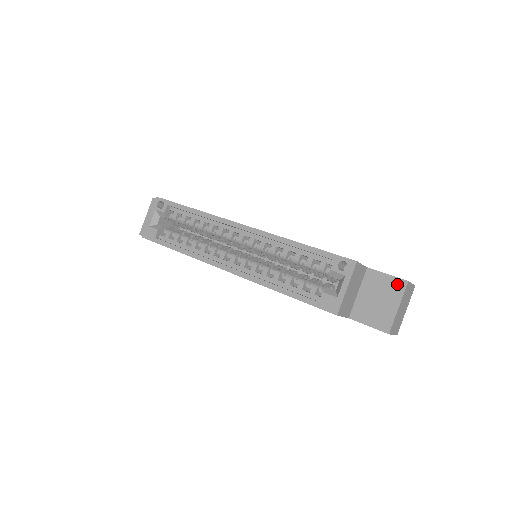
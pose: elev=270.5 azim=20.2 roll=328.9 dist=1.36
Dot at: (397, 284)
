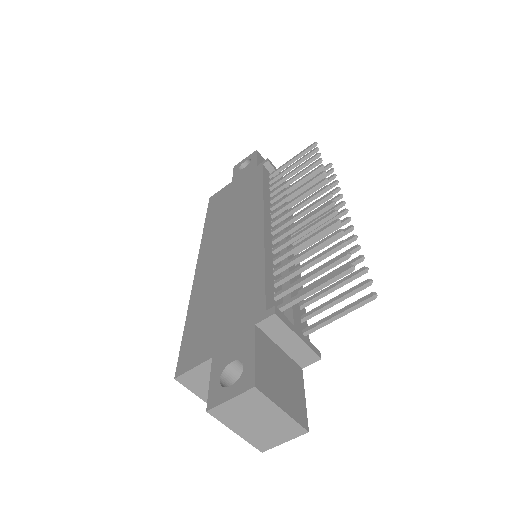
Dot at: occluded
